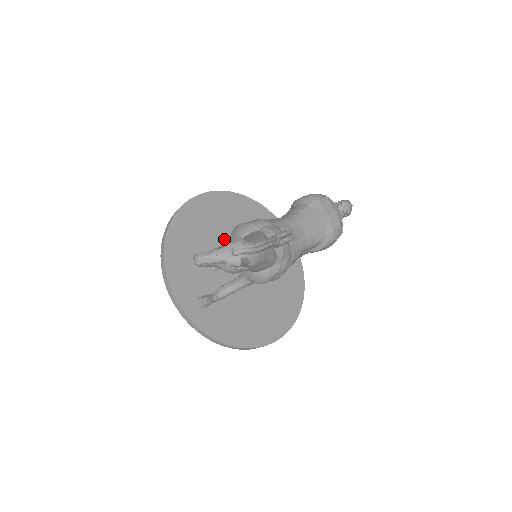
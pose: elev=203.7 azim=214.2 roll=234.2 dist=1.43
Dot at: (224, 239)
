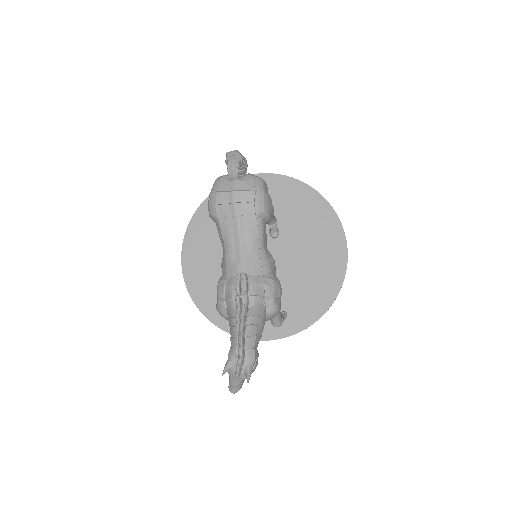
Dot at: occluded
